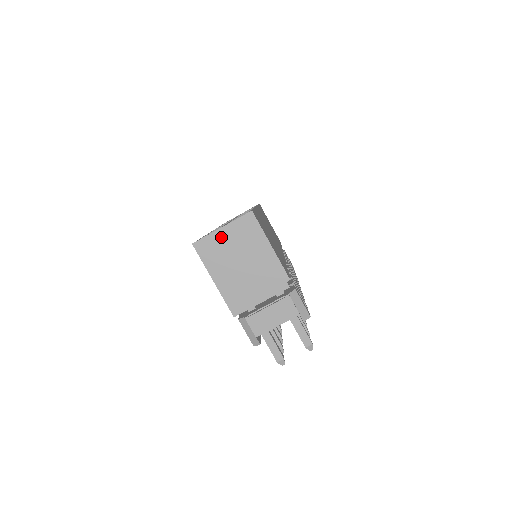
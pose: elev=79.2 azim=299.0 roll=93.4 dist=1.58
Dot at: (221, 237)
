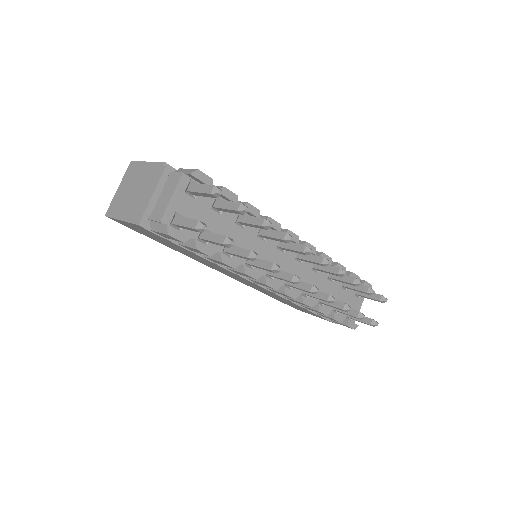
Dot at: (119, 193)
